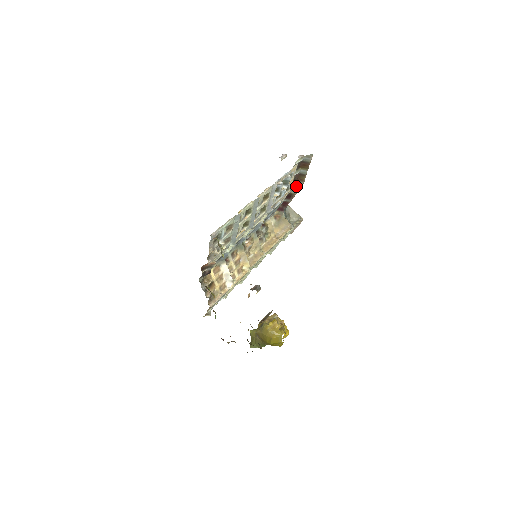
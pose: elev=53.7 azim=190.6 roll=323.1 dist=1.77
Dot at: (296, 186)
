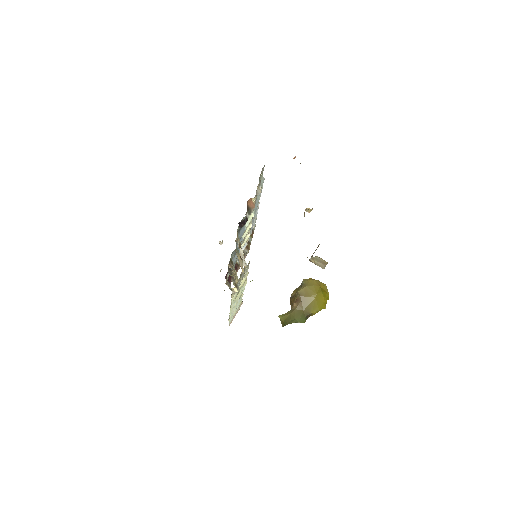
Dot at: occluded
